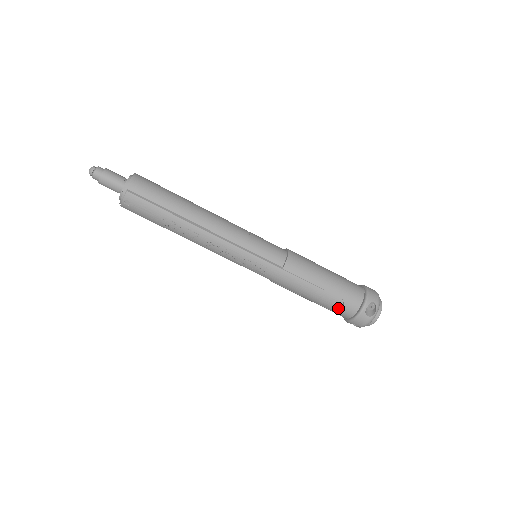
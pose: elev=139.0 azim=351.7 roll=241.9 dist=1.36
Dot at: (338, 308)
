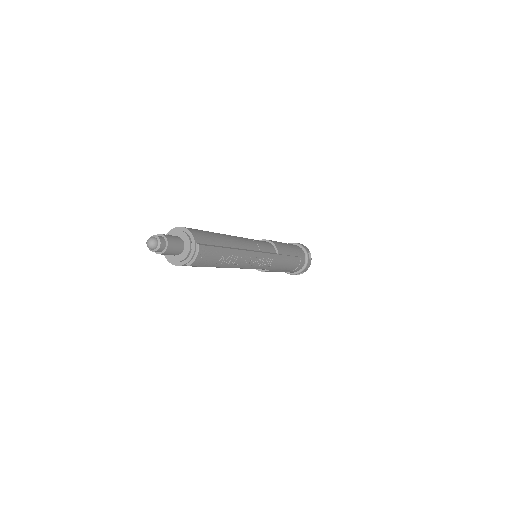
Dot at: (298, 265)
